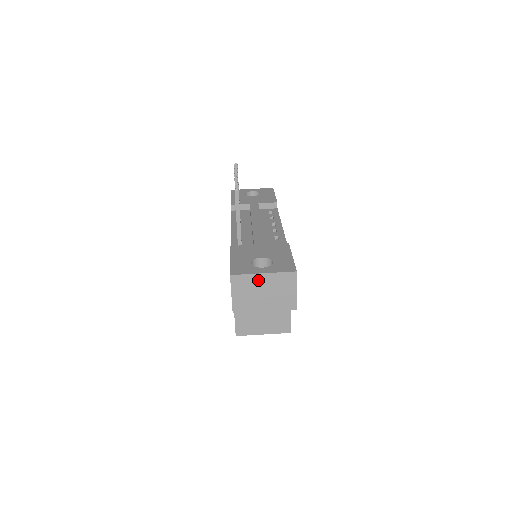
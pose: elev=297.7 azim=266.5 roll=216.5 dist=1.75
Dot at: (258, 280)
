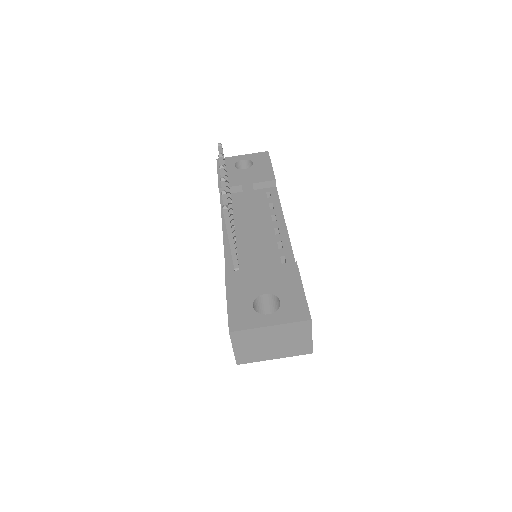
Dot at: (264, 333)
